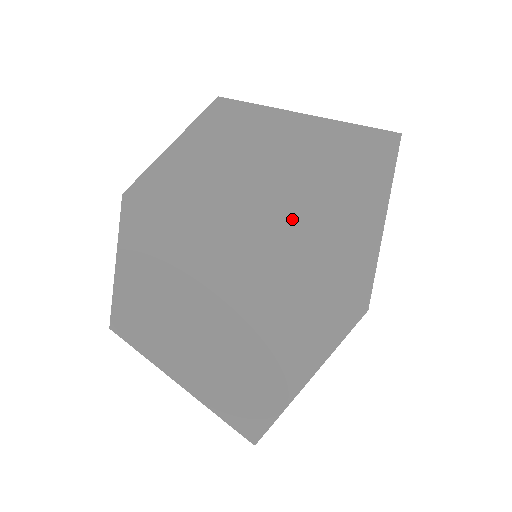
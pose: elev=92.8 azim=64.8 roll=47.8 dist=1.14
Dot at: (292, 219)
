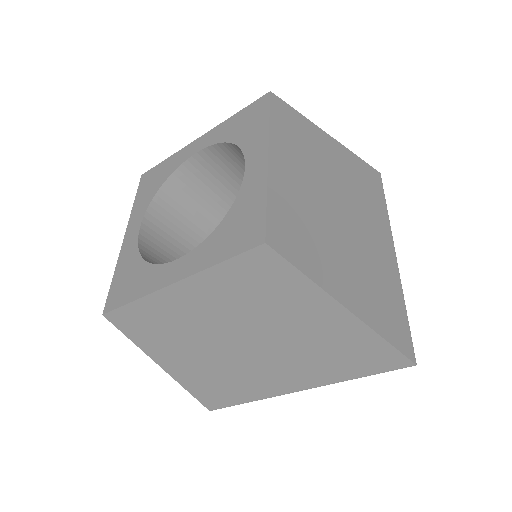
Dot at: (364, 276)
